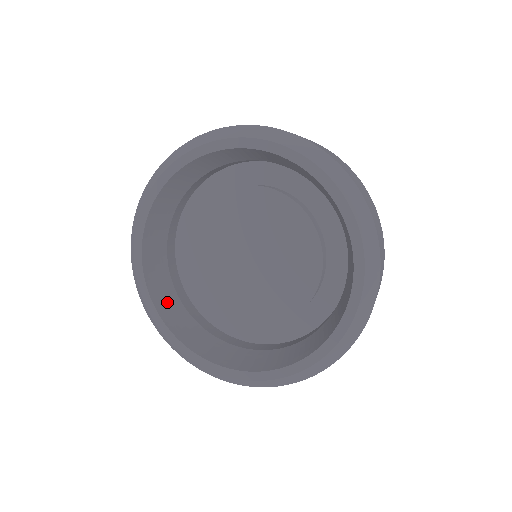
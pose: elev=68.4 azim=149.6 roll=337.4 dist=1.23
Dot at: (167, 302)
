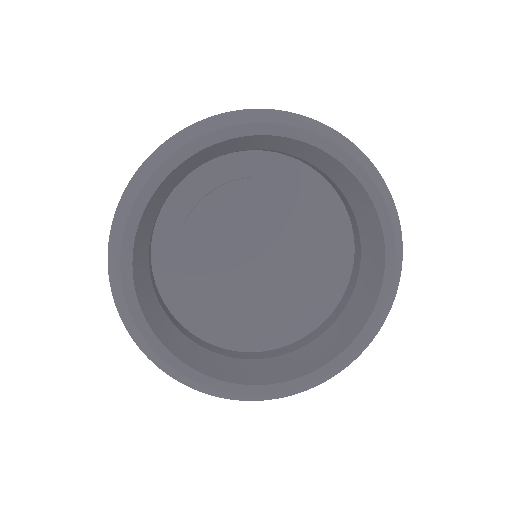
Dot at: (247, 372)
